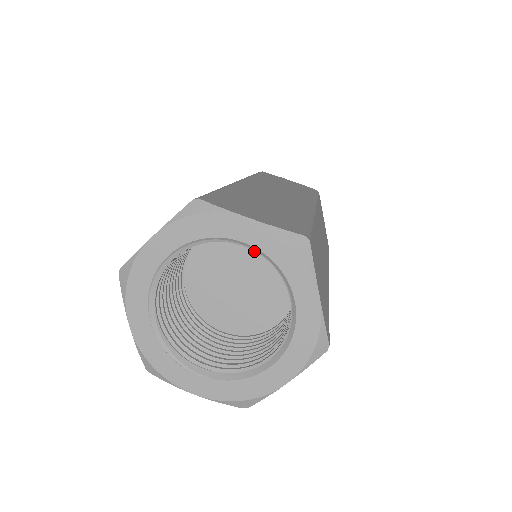
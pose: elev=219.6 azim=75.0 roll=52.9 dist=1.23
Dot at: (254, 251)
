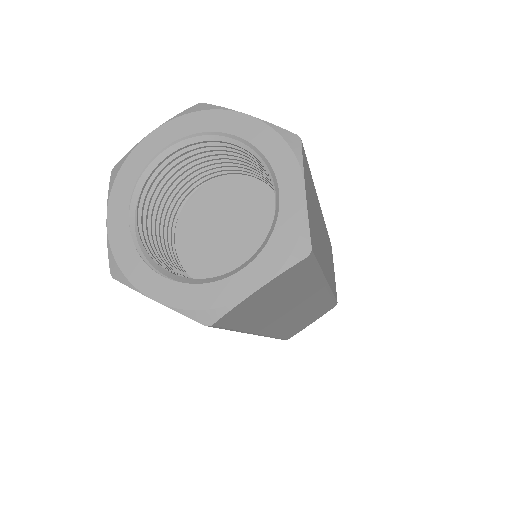
Dot at: (250, 201)
